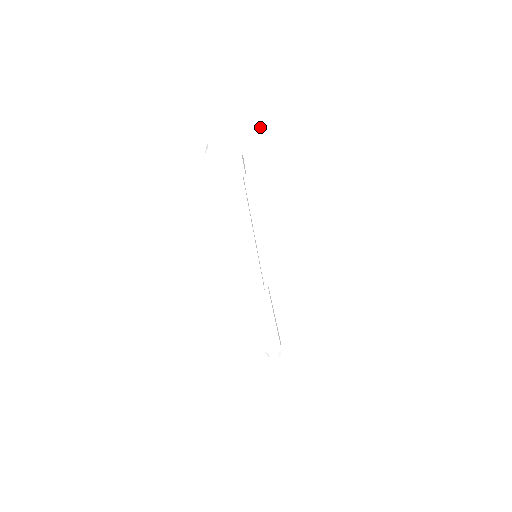
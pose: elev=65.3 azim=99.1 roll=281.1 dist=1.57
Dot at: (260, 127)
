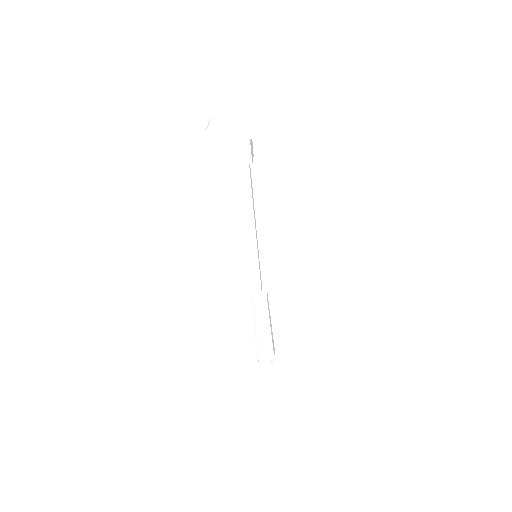
Dot at: (276, 107)
